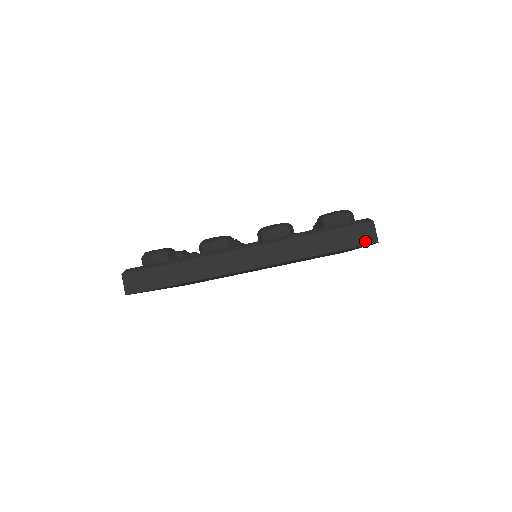
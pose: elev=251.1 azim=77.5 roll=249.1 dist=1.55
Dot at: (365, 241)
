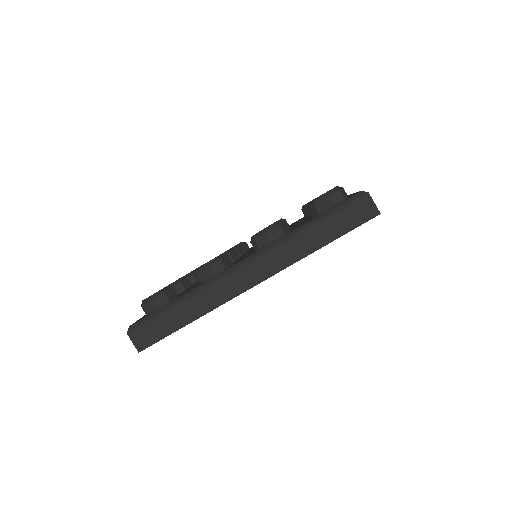
Dot at: (366, 217)
